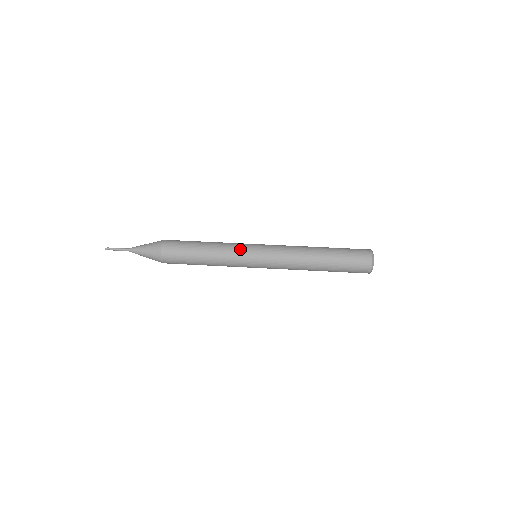
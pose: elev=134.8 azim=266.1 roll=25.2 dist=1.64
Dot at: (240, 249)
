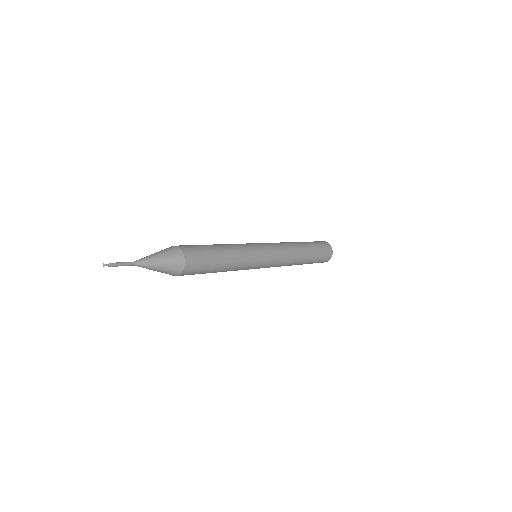
Dot at: occluded
